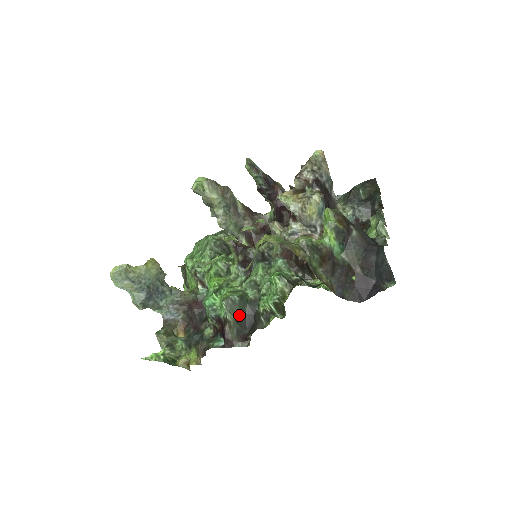
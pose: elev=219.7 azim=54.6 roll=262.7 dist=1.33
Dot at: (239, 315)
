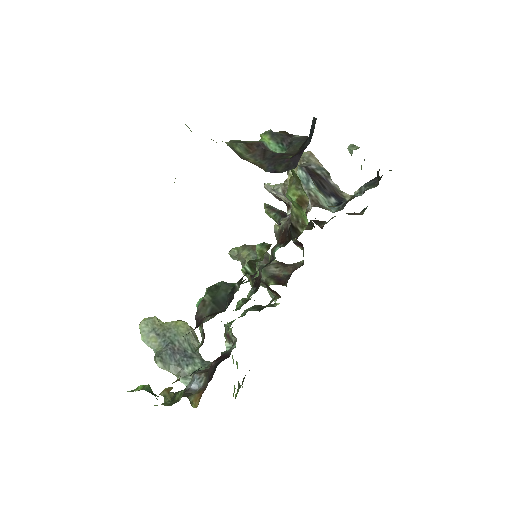
Dot at: (219, 296)
